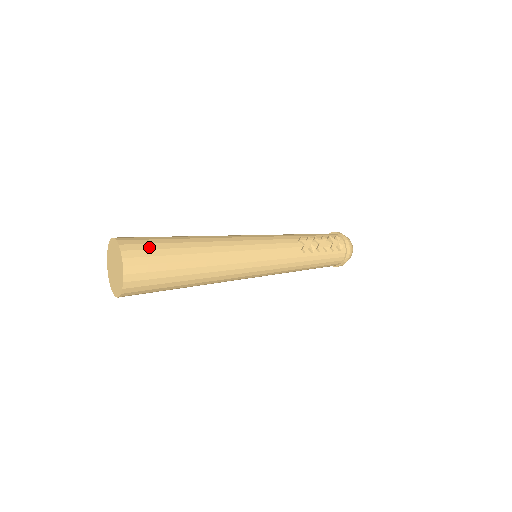
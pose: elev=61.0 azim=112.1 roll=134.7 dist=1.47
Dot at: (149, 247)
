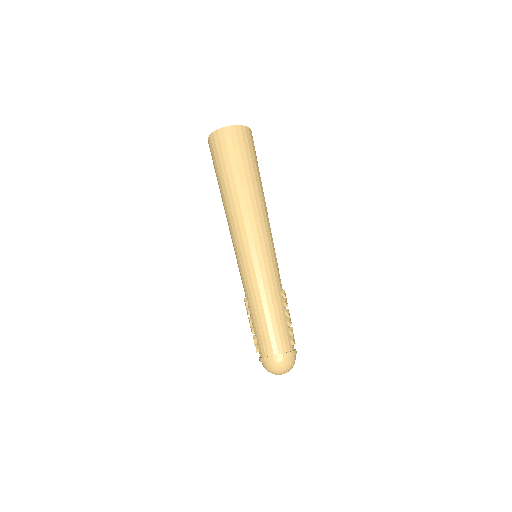
Dot at: occluded
